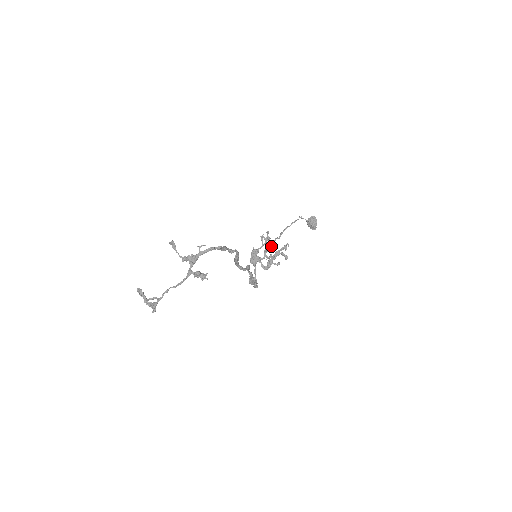
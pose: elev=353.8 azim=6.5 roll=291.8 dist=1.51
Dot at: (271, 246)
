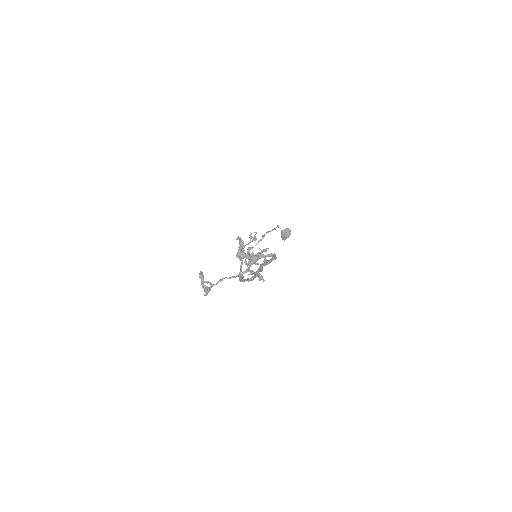
Dot at: occluded
